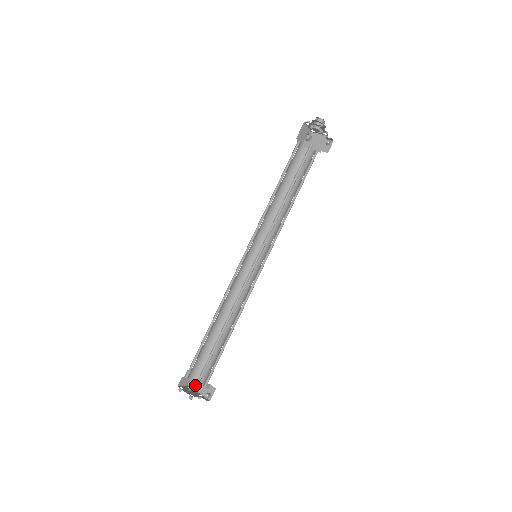
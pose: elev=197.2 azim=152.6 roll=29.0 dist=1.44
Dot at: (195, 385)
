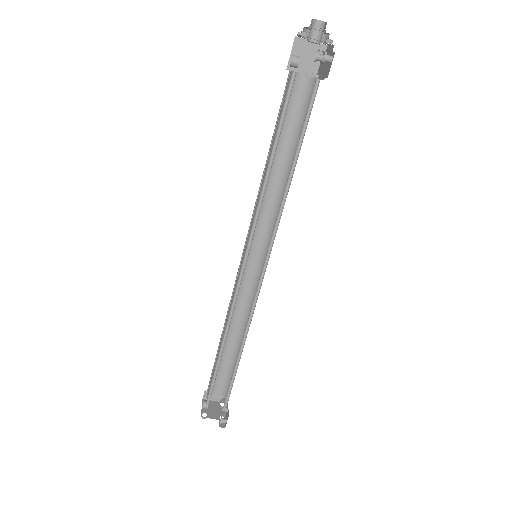
Dot at: occluded
